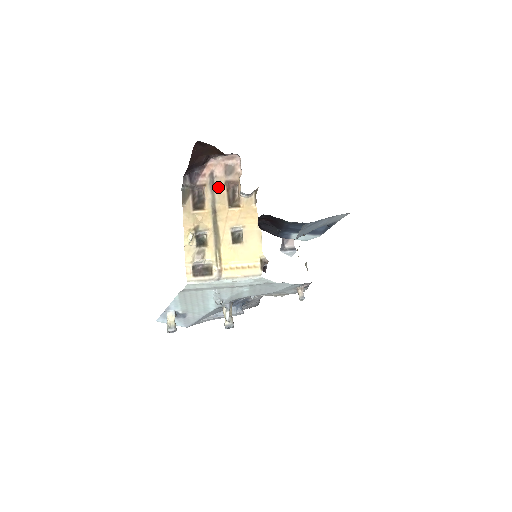
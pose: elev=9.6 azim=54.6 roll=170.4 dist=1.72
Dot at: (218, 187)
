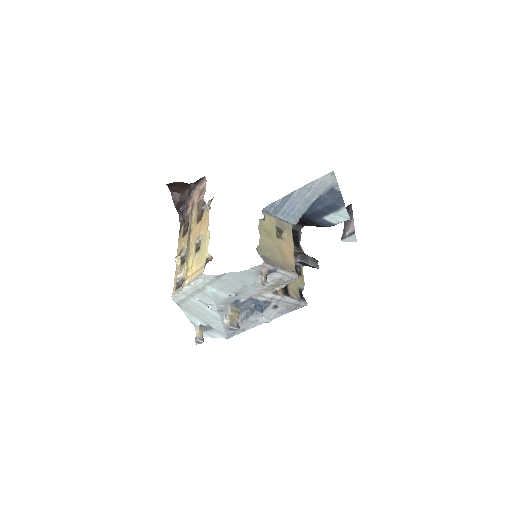
Dot at: (195, 211)
